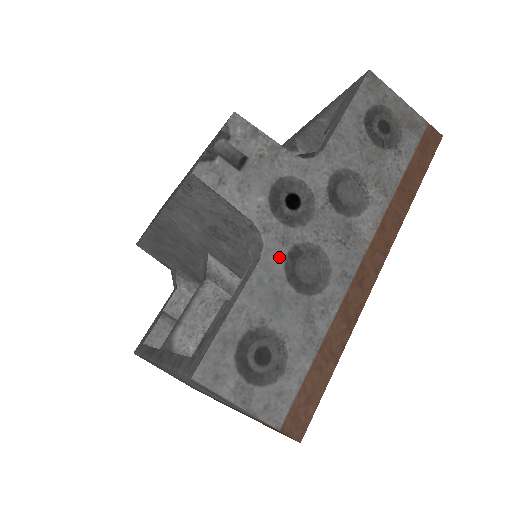
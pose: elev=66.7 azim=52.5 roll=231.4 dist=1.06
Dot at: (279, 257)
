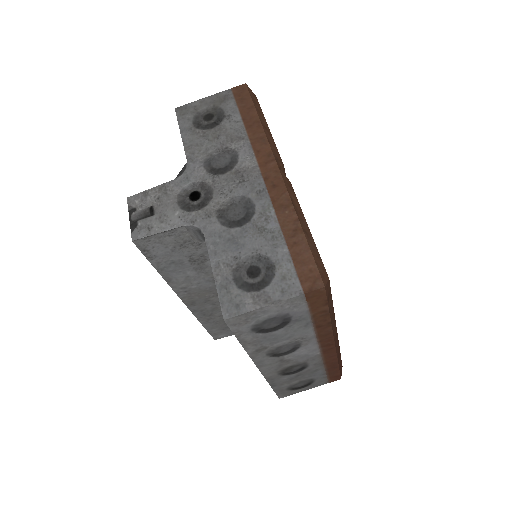
Dot at: (213, 224)
